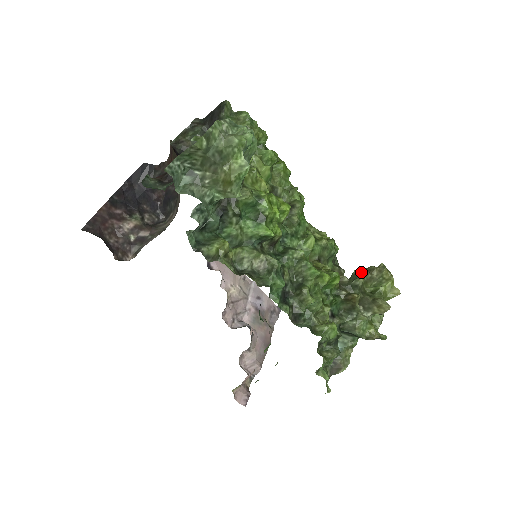
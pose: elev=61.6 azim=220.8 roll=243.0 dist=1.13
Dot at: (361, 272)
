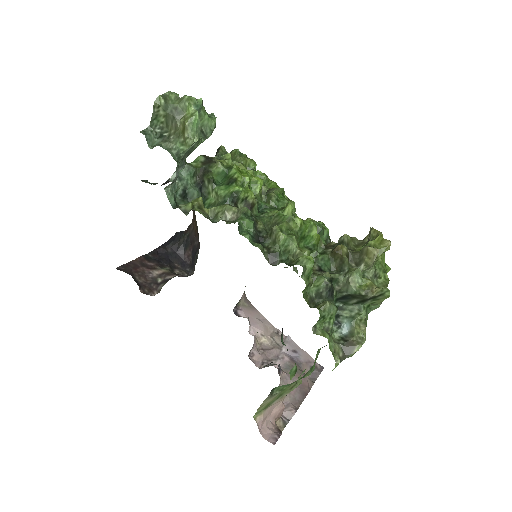
Dot at: occluded
